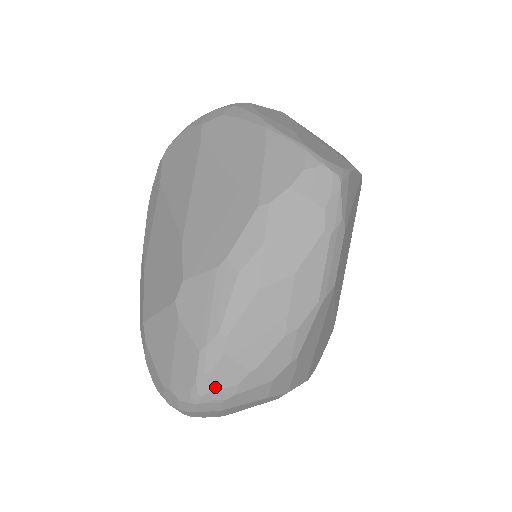
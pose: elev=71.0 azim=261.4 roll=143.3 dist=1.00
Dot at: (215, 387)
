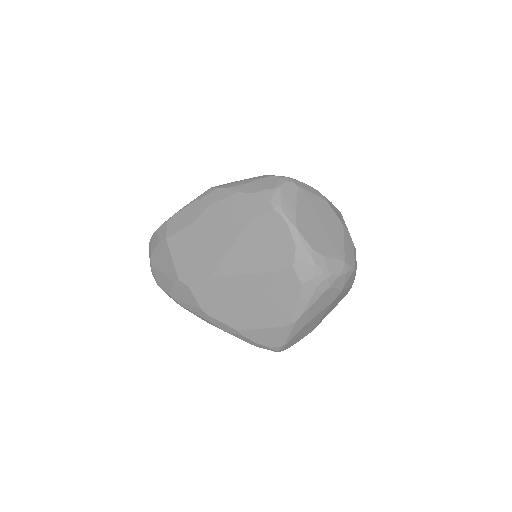
Dot at: occluded
